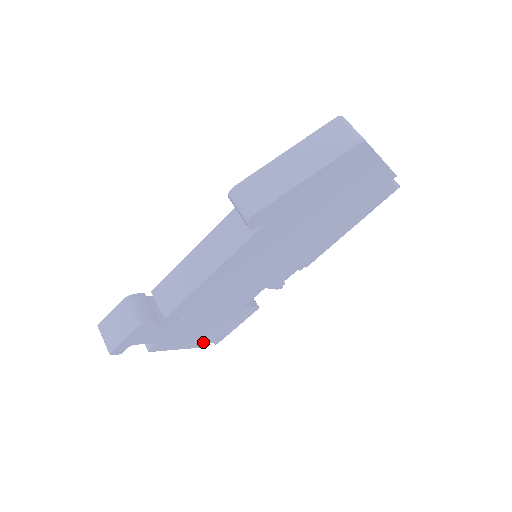
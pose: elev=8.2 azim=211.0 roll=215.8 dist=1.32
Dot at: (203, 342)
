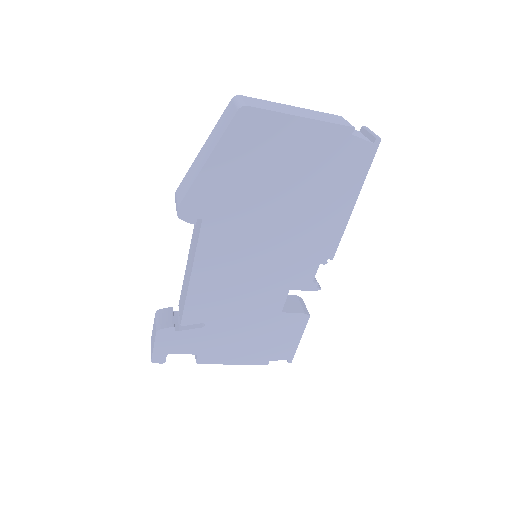
Dot at: (265, 358)
